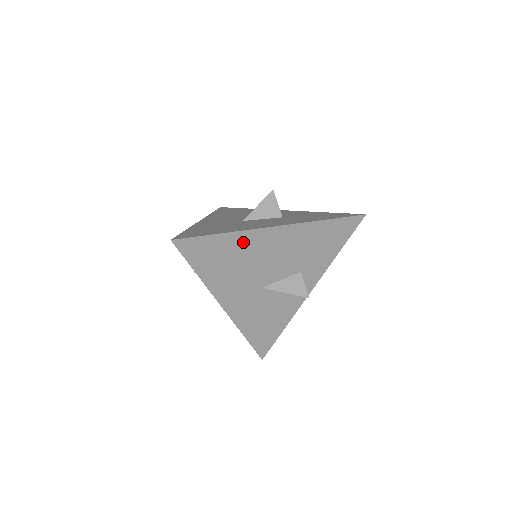
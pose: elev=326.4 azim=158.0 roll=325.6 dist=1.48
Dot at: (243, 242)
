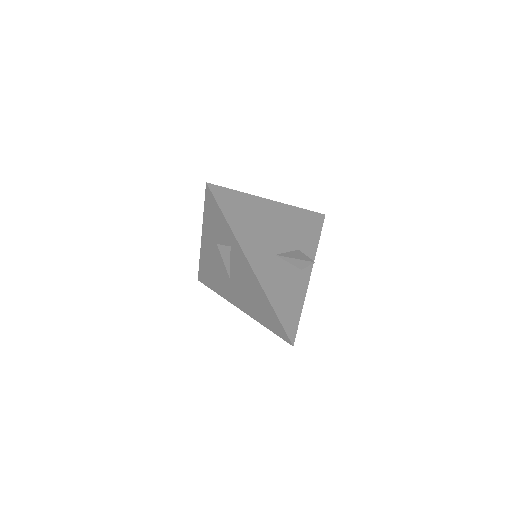
Dot at: (254, 205)
